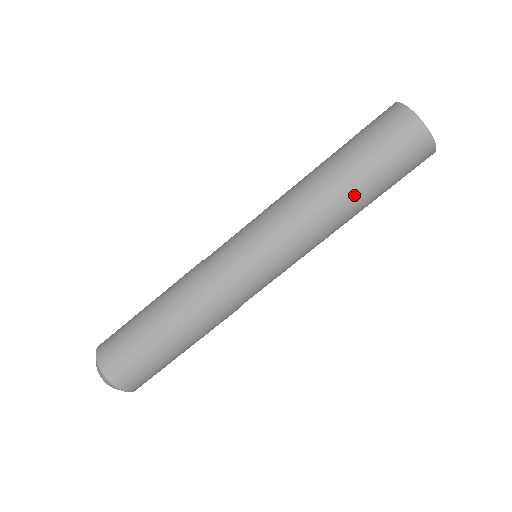
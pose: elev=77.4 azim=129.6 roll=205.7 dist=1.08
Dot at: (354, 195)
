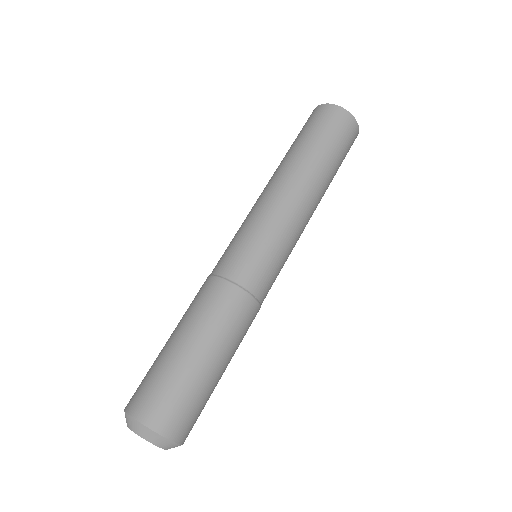
Dot at: (312, 166)
